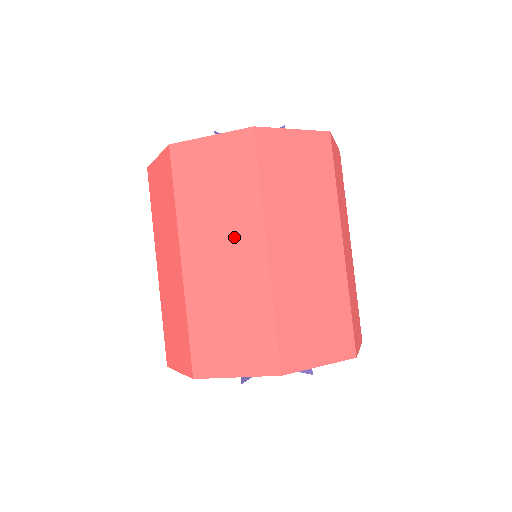
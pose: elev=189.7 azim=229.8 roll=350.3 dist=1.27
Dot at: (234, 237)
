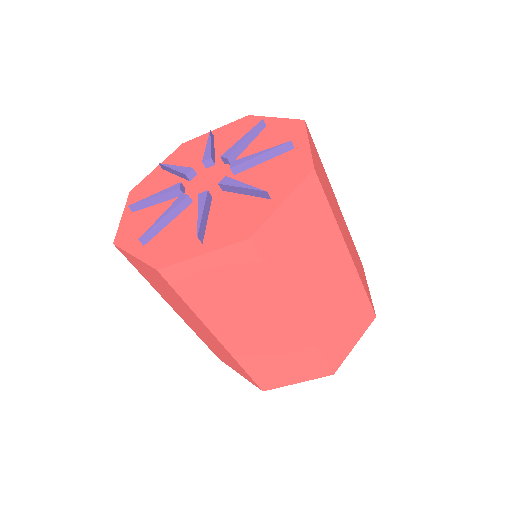
Dot at: (263, 318)
